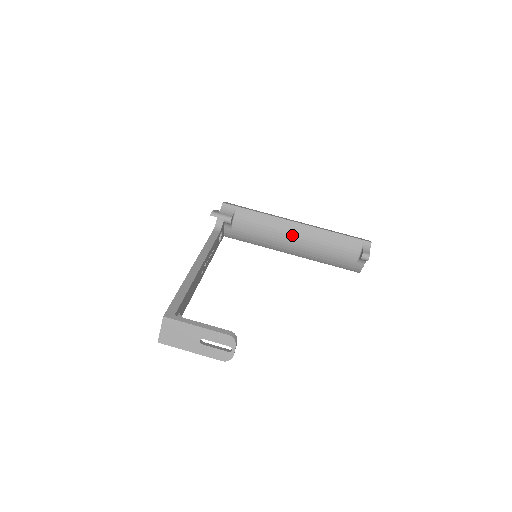
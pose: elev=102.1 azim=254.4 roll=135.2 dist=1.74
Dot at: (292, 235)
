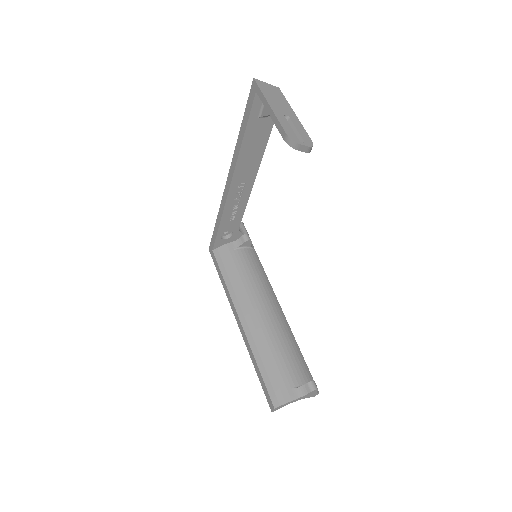
Dot at: (270, 306)
